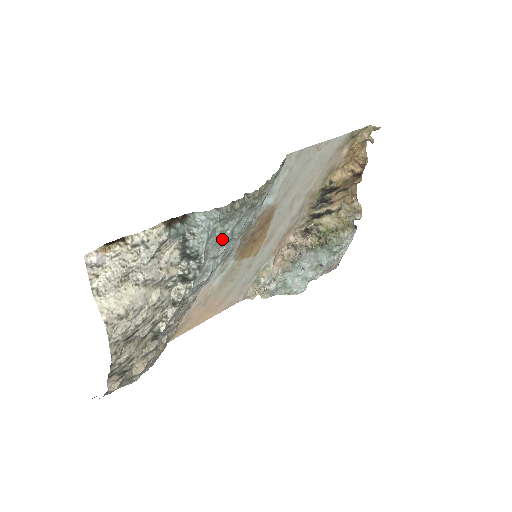
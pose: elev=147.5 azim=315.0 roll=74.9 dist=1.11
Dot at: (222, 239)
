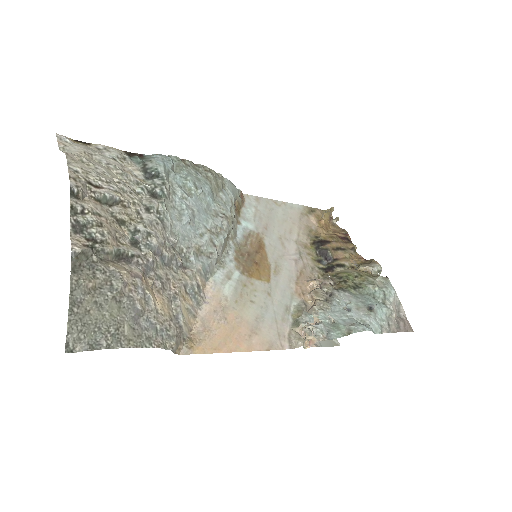
Dot at: (186, 185)
